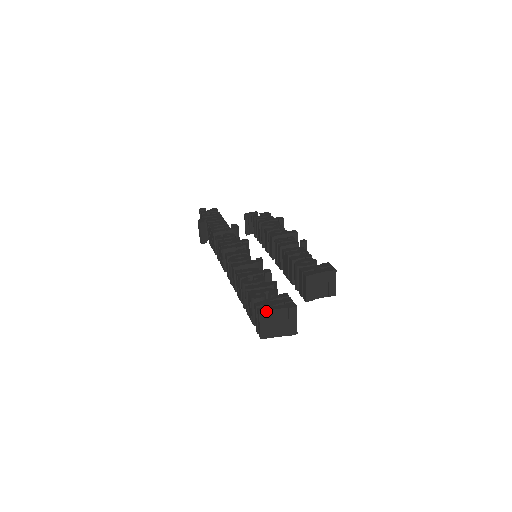
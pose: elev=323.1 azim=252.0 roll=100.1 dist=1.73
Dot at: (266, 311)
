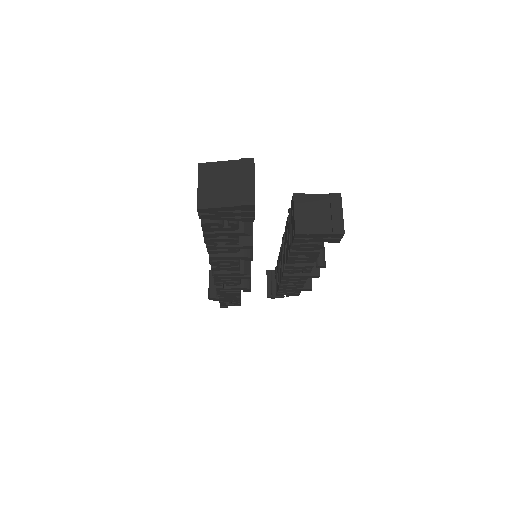
Dot at: (209, 164)
